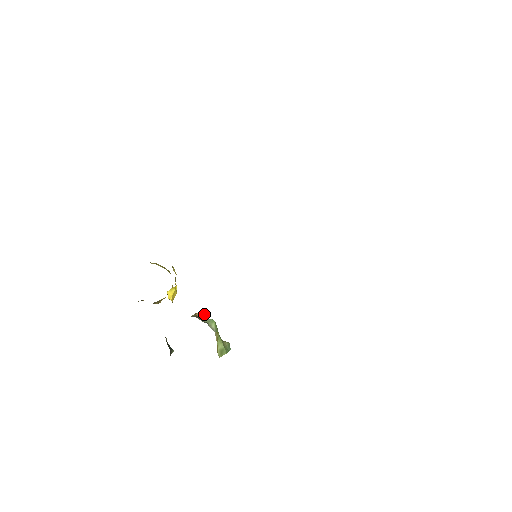
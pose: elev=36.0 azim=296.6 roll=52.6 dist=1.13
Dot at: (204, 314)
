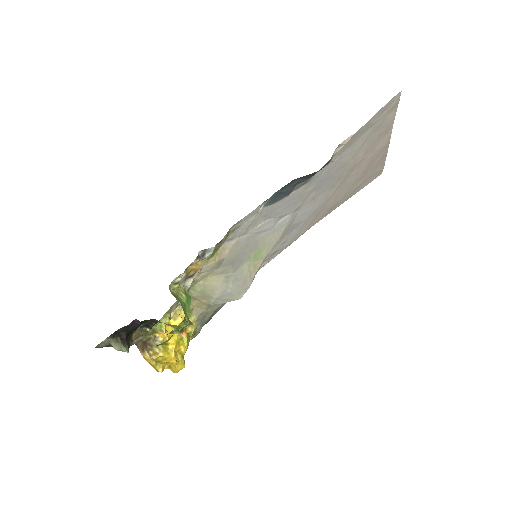
Dot at: occluded
